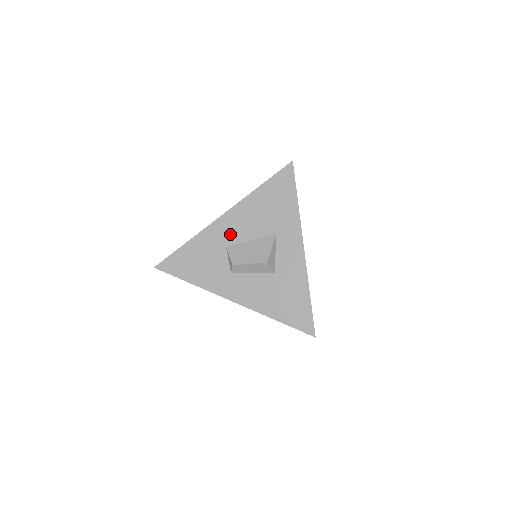
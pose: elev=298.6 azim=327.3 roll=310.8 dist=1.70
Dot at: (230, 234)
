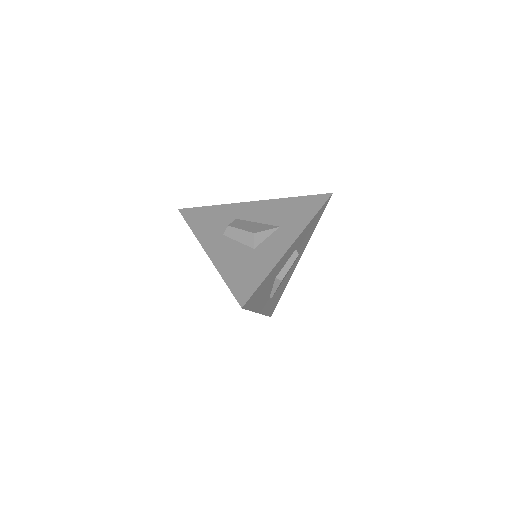
Dot at: (247, 213)
